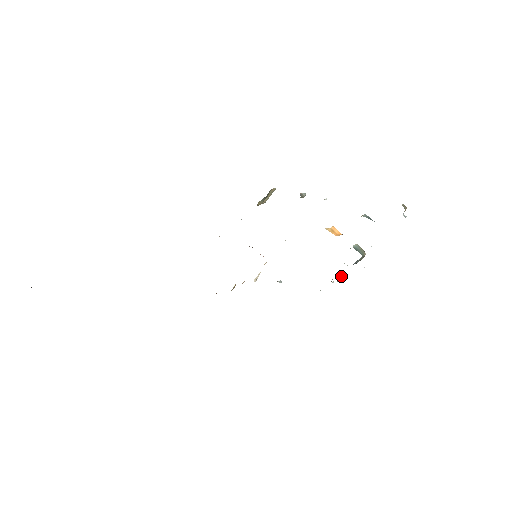
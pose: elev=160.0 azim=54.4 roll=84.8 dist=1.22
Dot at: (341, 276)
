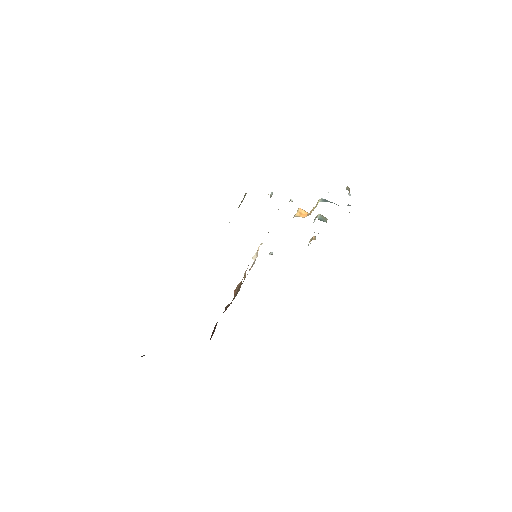
Dot at: (315, 239)
